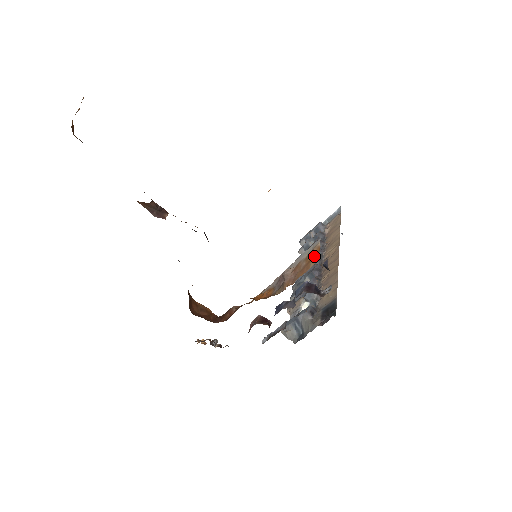
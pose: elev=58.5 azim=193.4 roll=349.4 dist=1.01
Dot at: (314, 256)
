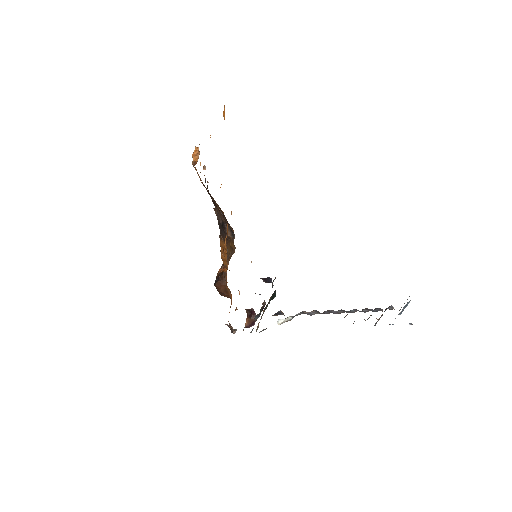
Dot at: occluded
